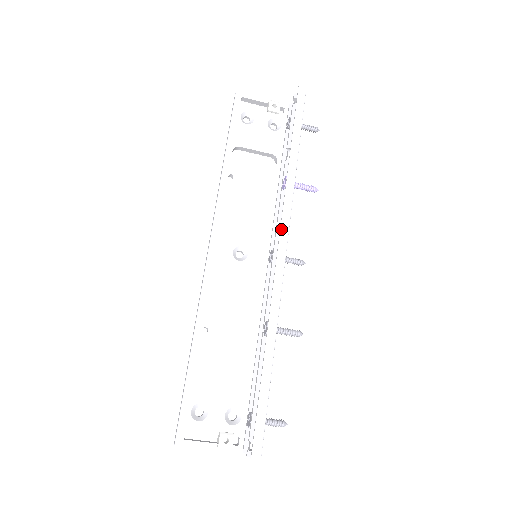
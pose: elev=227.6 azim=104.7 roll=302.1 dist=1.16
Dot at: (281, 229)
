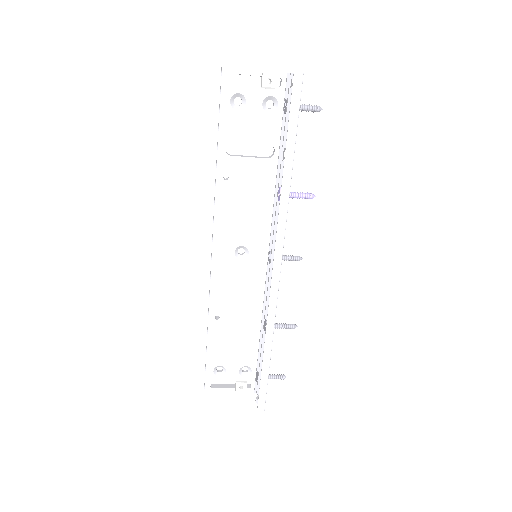
Dot at: (275, 248)
